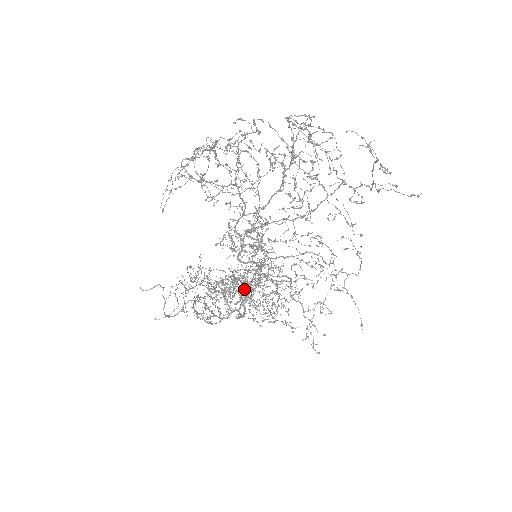
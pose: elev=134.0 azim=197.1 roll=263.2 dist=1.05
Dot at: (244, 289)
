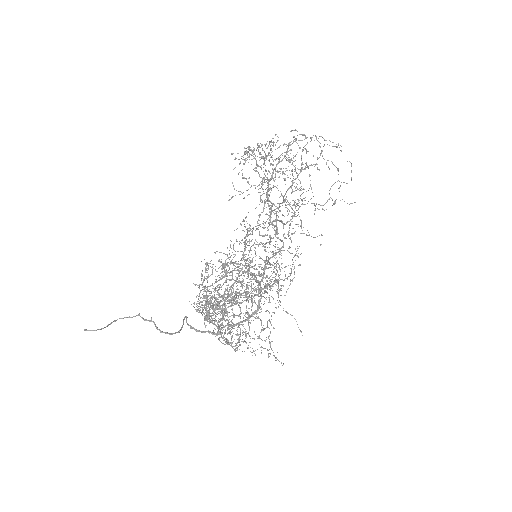
Dot at: (233, 300)
